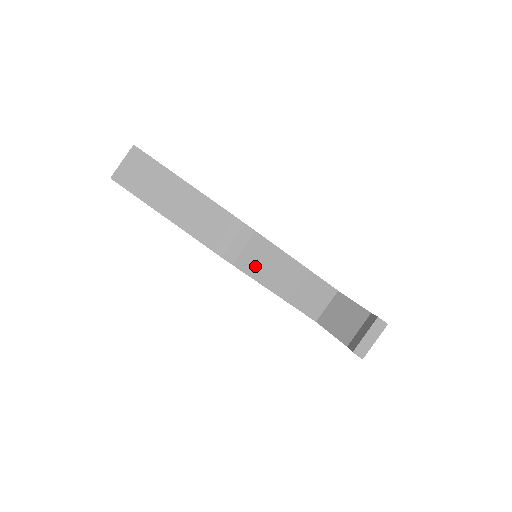
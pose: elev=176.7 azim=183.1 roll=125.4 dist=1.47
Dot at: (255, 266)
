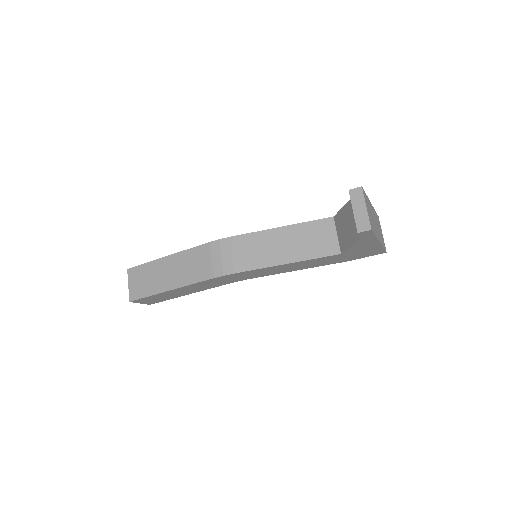
Dot at: (252, 259)
